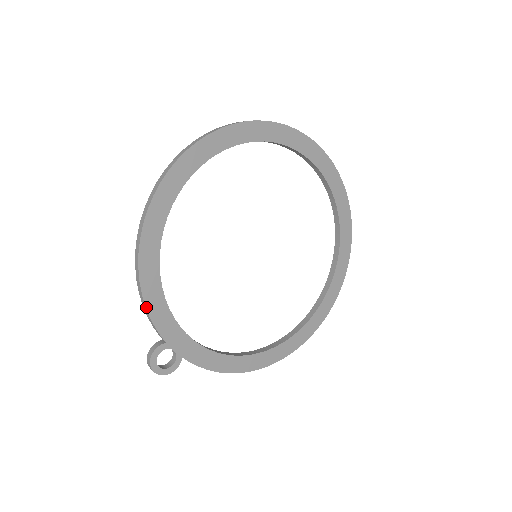
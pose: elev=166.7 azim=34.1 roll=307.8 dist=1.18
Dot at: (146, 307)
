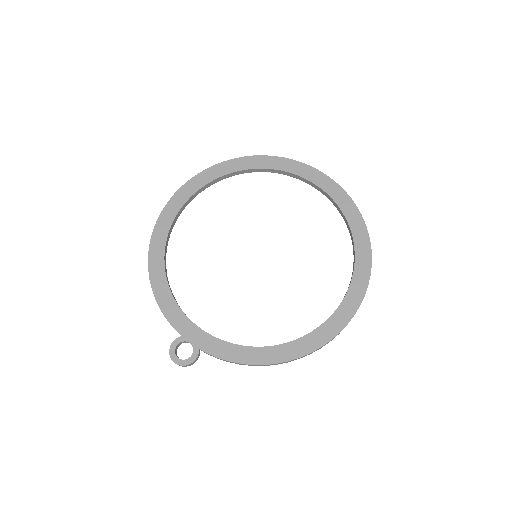
Dot at: (159, 307)
